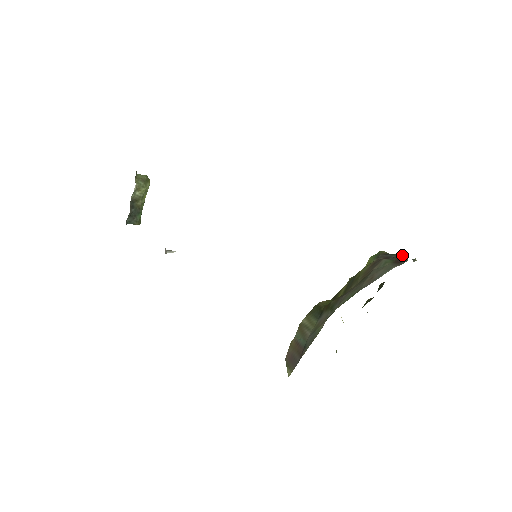
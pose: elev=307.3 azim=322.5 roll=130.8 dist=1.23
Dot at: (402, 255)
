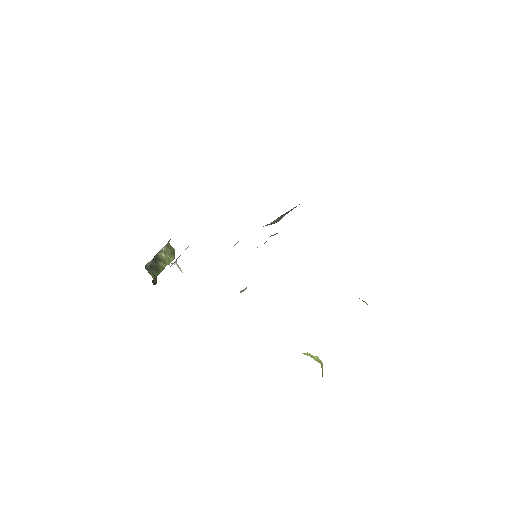
Dot at: occluded
